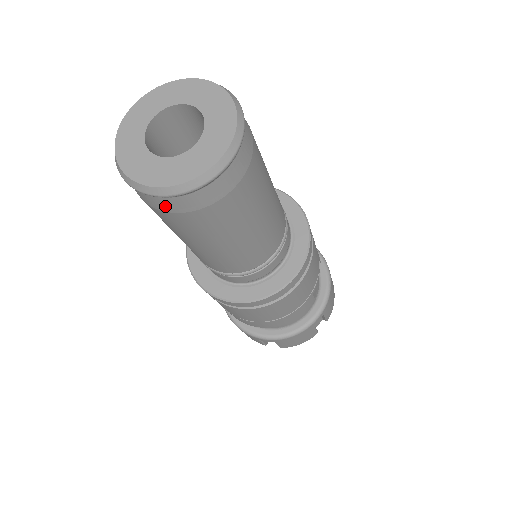
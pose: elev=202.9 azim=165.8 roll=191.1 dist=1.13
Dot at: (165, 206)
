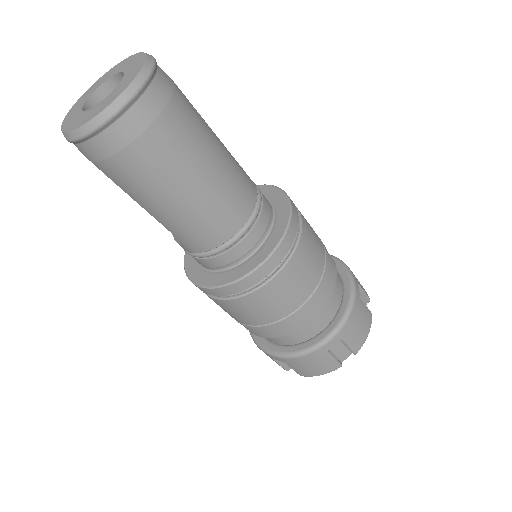
Dot at: (129, 131)
